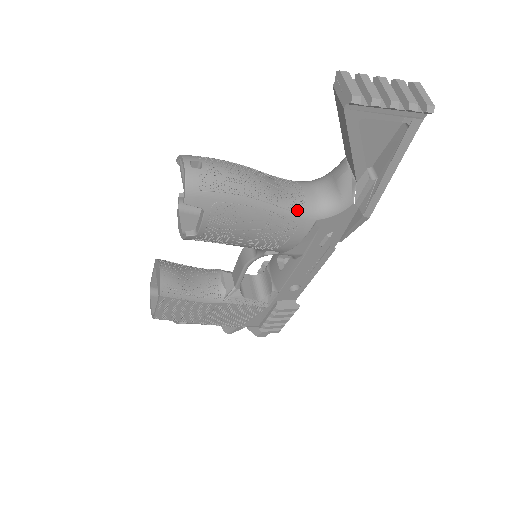
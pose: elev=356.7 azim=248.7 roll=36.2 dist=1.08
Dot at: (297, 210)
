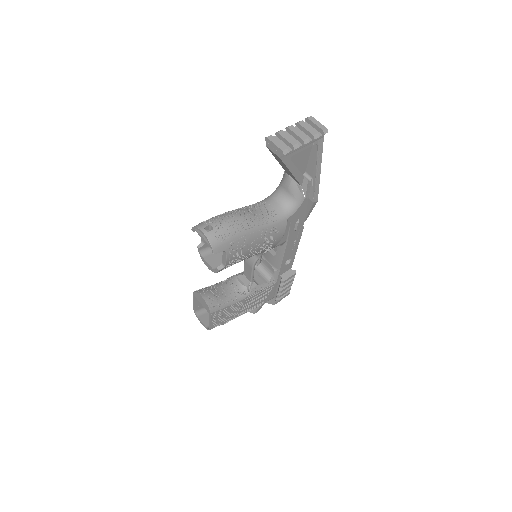
Dot at: (274, 220)
